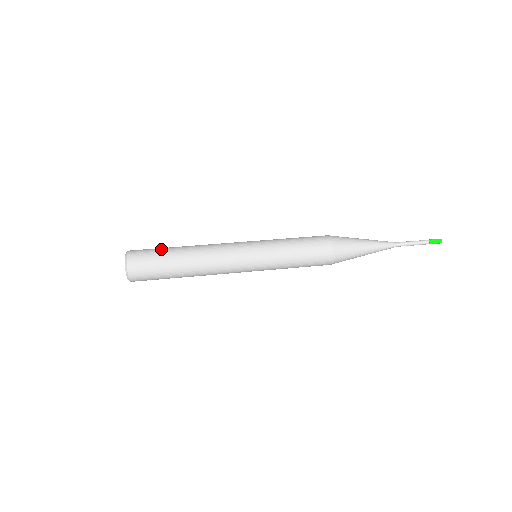
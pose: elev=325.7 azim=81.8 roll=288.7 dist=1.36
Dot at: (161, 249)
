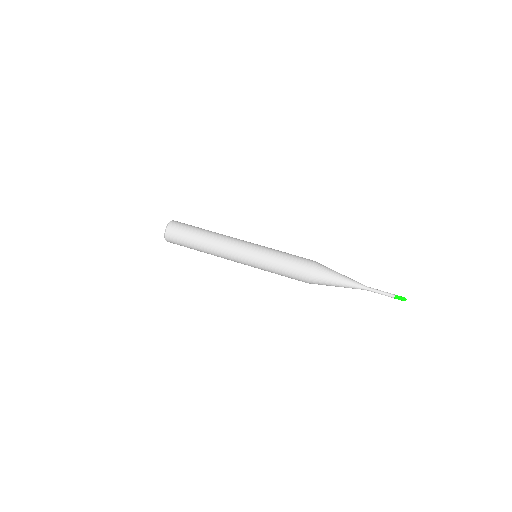
Dot at: (189, 234)
